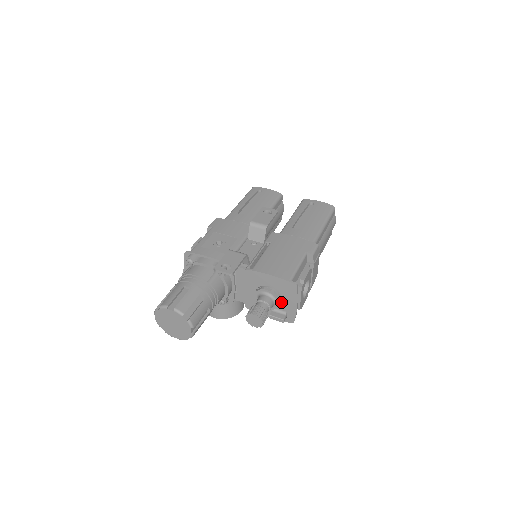
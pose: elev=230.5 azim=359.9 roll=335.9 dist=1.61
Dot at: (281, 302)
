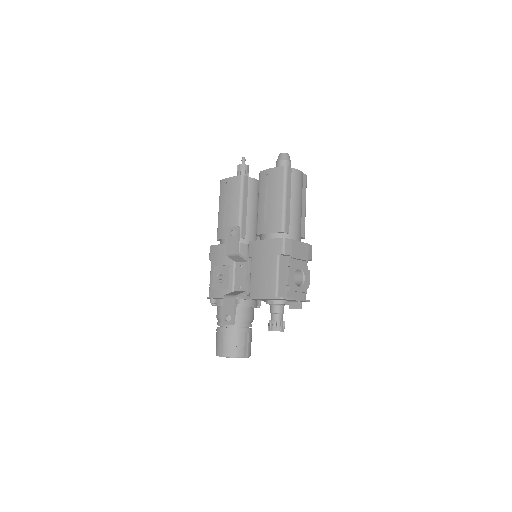
Dot at: occluded
